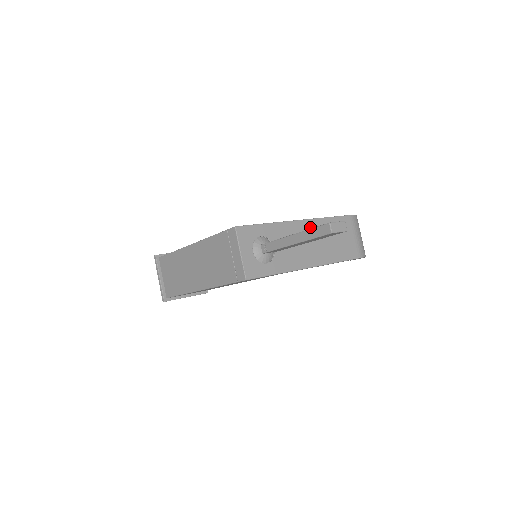
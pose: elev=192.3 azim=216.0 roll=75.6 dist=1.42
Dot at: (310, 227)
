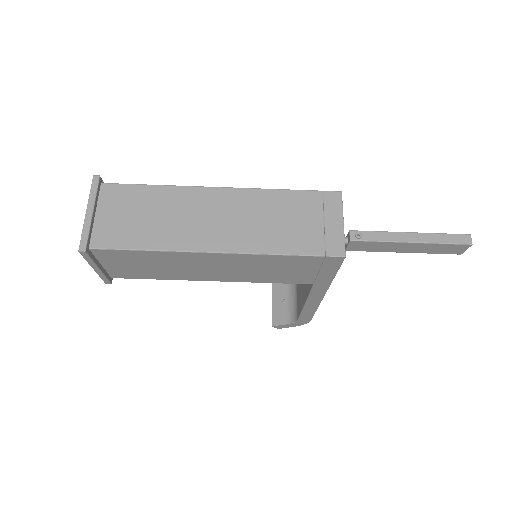
Dot at: occluded
